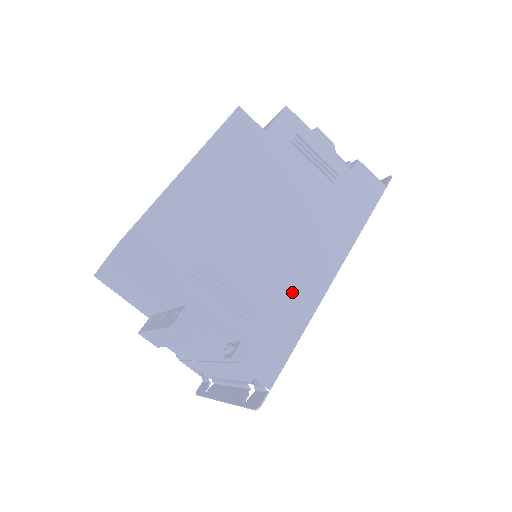
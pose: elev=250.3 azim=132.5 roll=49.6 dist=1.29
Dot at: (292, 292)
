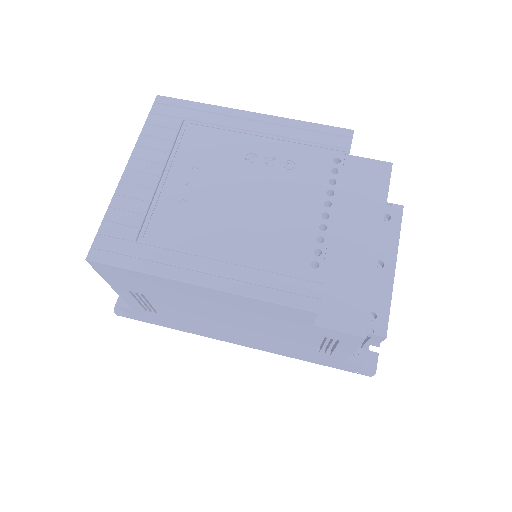
Dot at: (197, 329)
